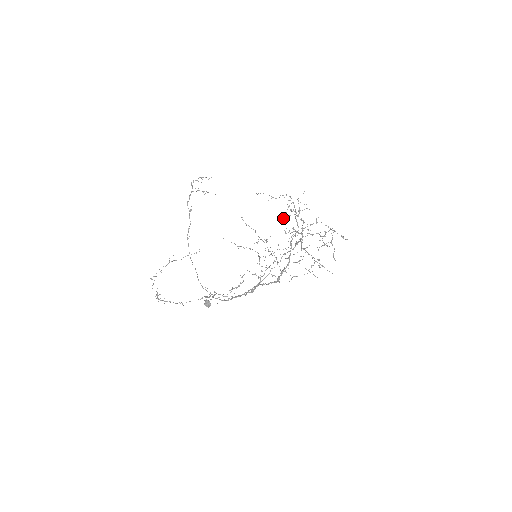
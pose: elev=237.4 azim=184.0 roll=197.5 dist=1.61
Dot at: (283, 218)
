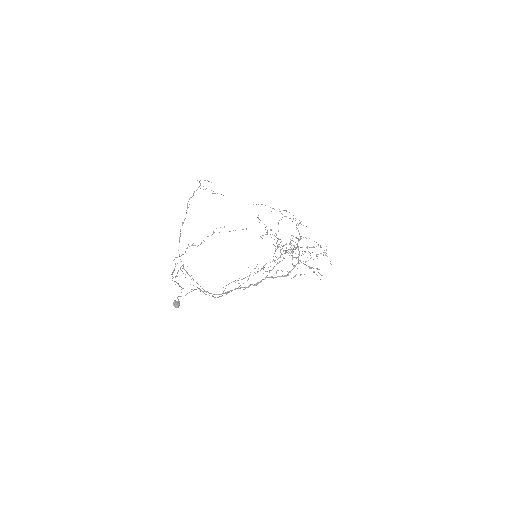
Dot at: (262, 235)
